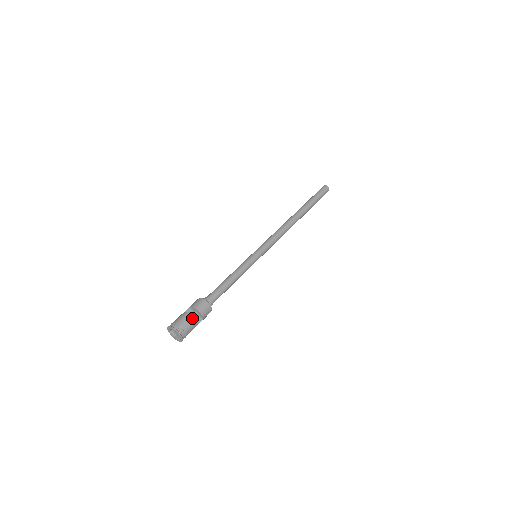
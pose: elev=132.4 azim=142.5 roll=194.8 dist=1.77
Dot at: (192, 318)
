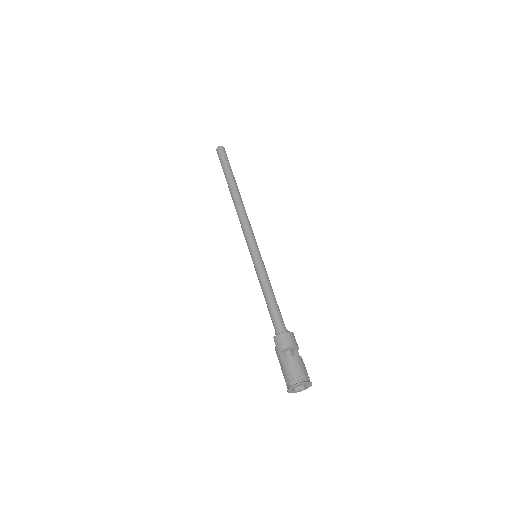
Dot at: (300, 358)
